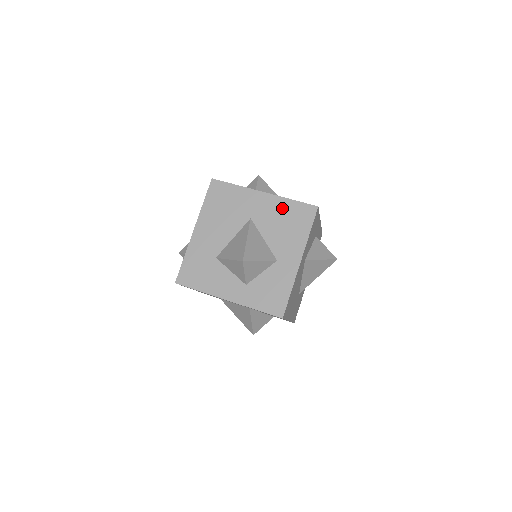
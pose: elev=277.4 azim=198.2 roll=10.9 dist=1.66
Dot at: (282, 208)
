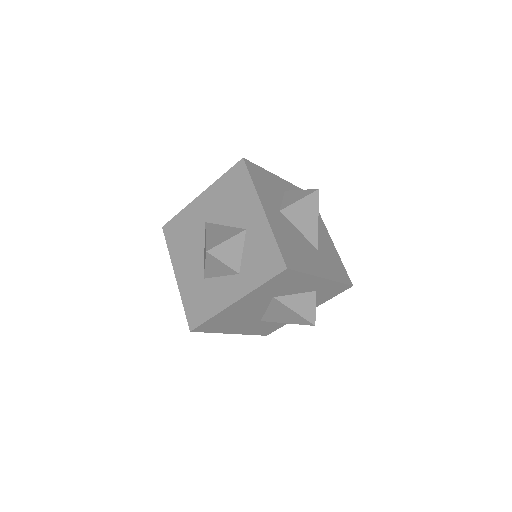
Dot at: (220, 189)
